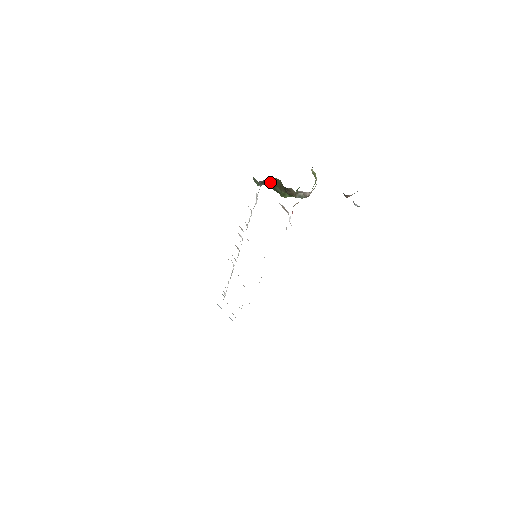
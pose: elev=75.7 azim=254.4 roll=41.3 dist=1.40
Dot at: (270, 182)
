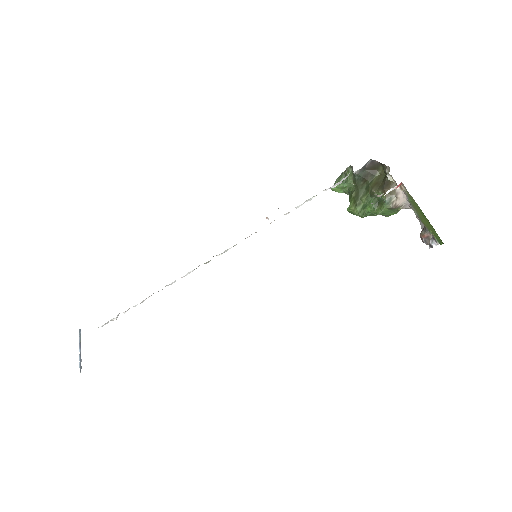
Dot at: (368, 176)
